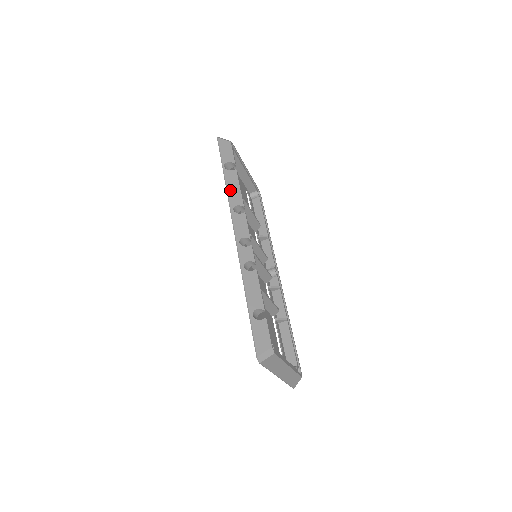
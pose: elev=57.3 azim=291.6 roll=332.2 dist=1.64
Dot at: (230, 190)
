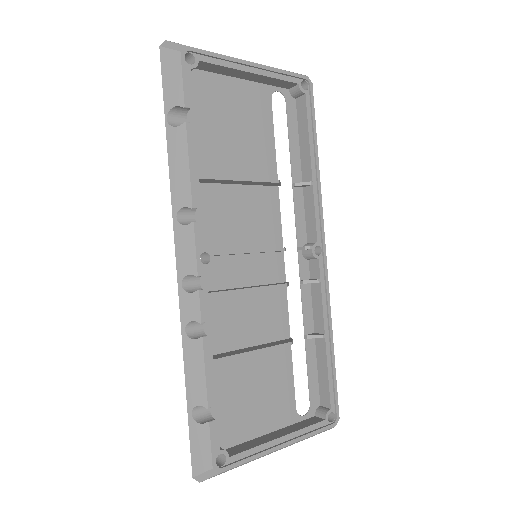
Dot at: (173, 174)
